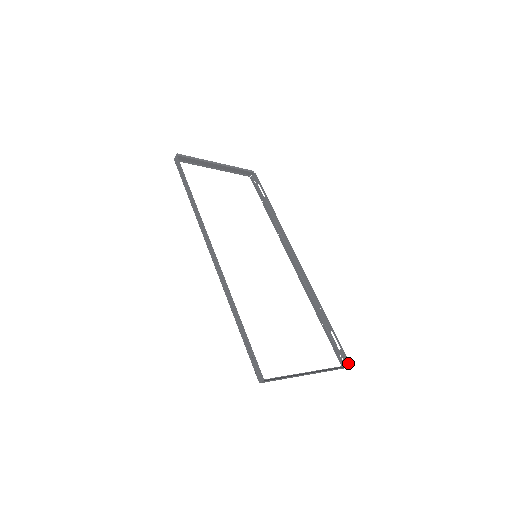
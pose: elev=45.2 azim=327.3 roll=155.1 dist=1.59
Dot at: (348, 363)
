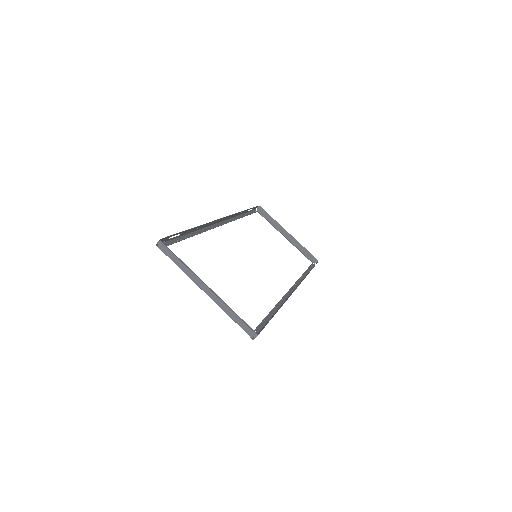
Dot at: (258, 334)
